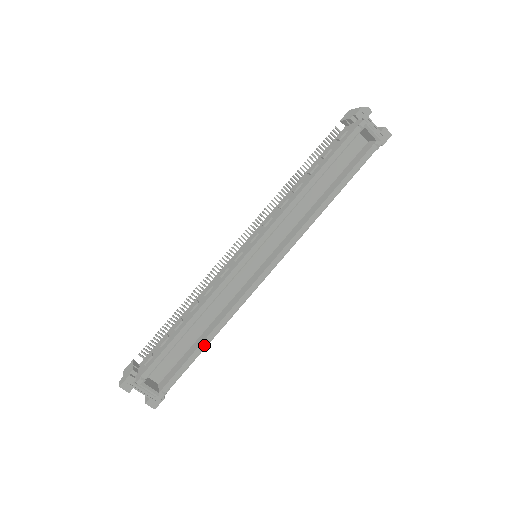
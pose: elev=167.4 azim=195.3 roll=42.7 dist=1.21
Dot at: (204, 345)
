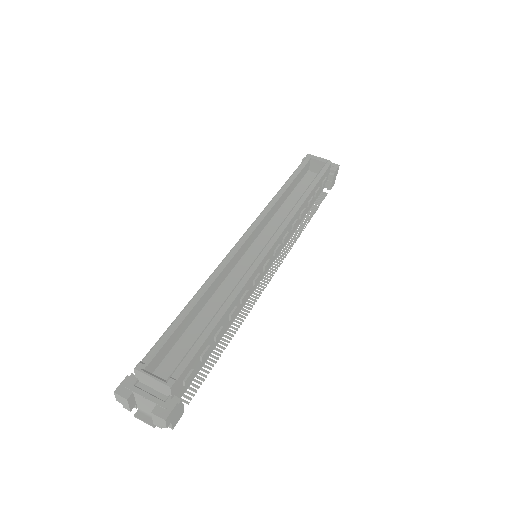
Dot at: (215, 318)
